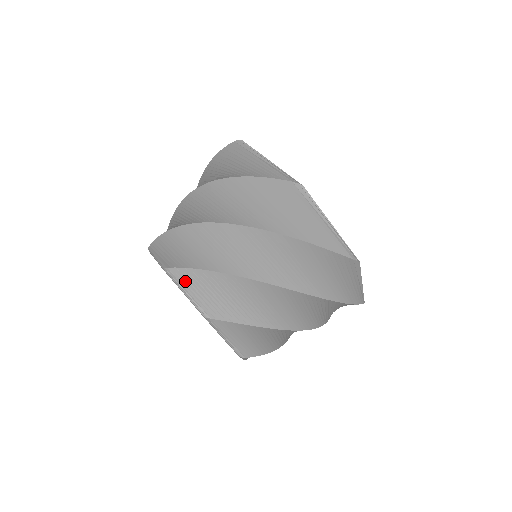
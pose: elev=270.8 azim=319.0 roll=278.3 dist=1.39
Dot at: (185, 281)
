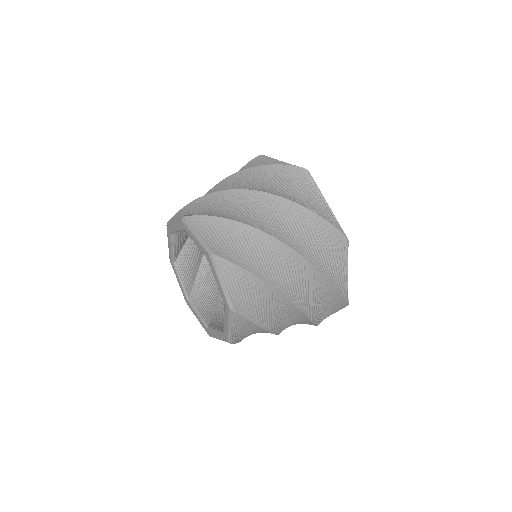
Dot at: (226, 273)
